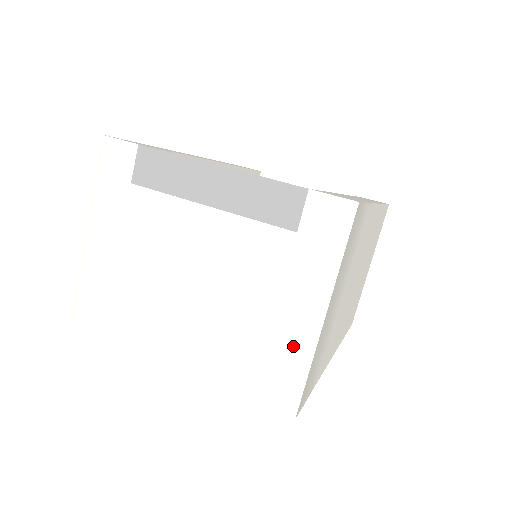
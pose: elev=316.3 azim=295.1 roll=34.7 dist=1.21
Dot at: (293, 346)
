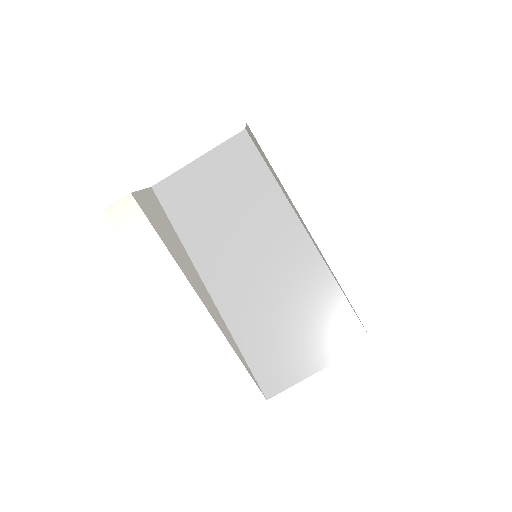
Dot at: occluded
